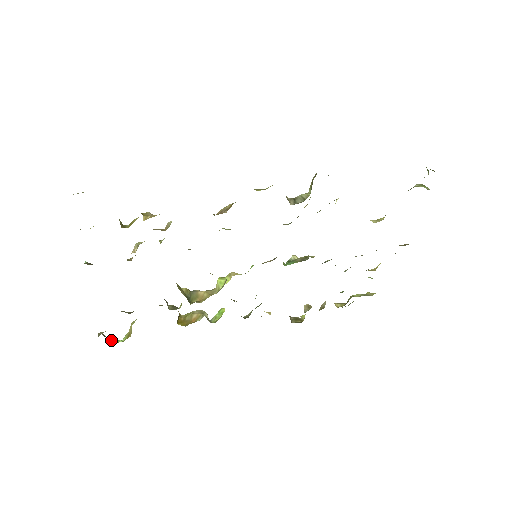
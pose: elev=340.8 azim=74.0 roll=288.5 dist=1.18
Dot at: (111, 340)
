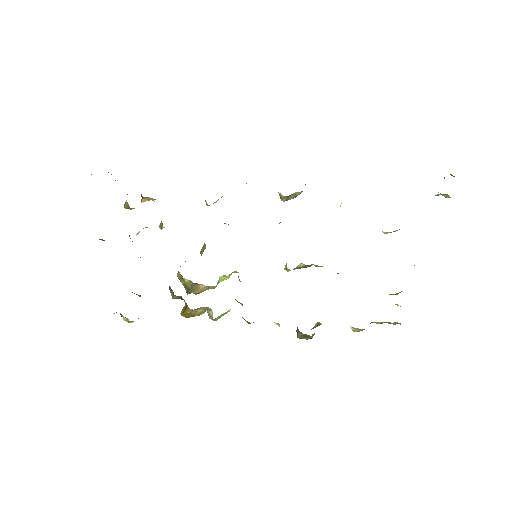
Dot at: (124, 319)
